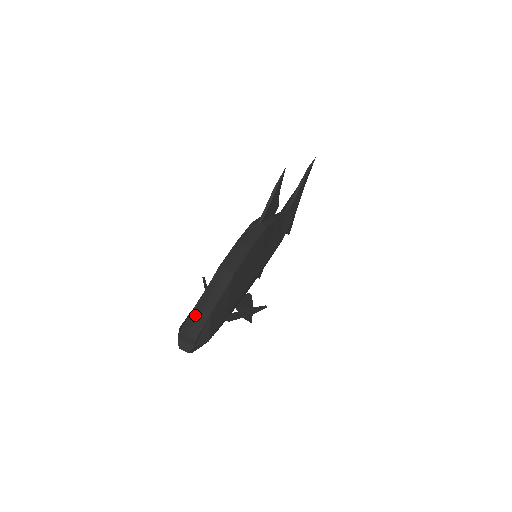
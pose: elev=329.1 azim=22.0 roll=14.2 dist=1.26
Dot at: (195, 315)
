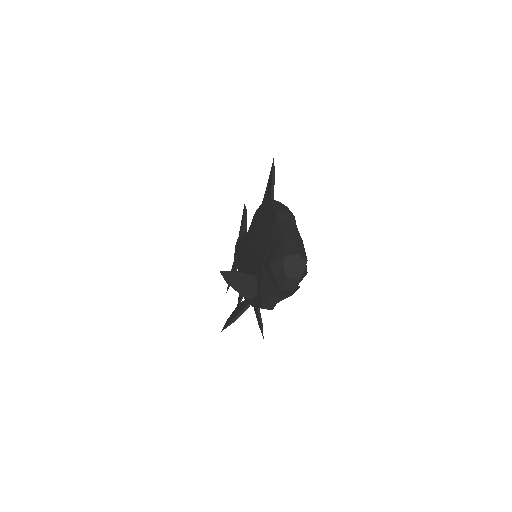
Dot at: (290, 240)
